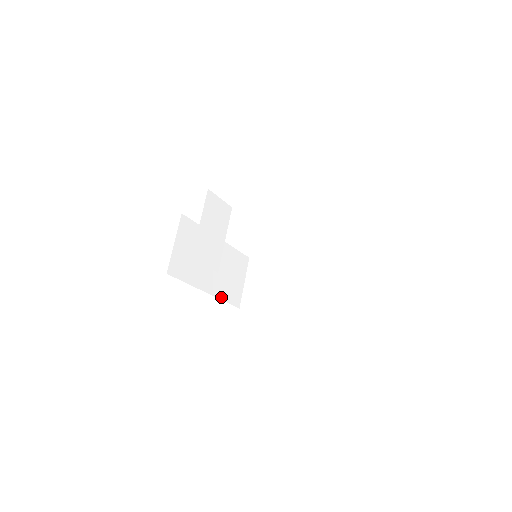
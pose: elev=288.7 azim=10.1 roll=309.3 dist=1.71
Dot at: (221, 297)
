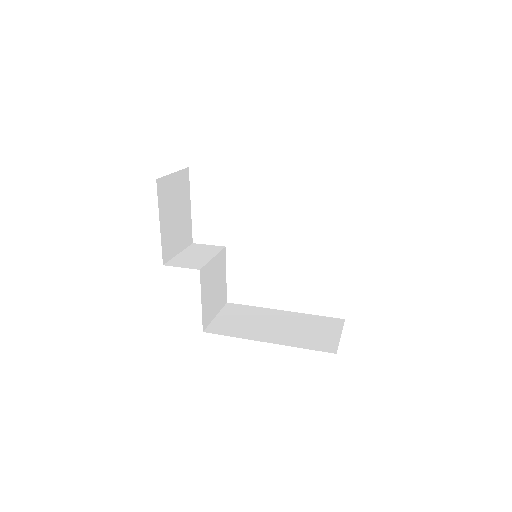
Dot at: (295, 346)
